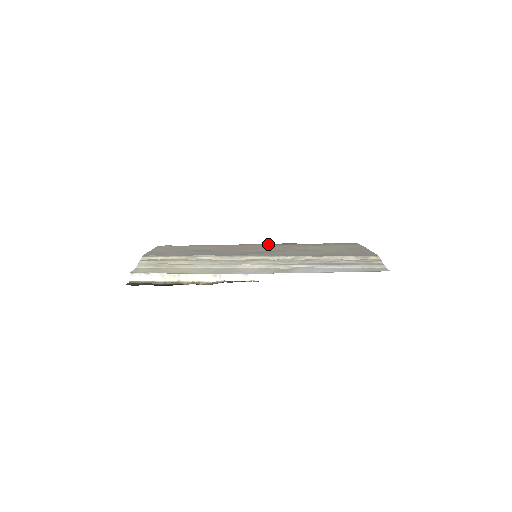
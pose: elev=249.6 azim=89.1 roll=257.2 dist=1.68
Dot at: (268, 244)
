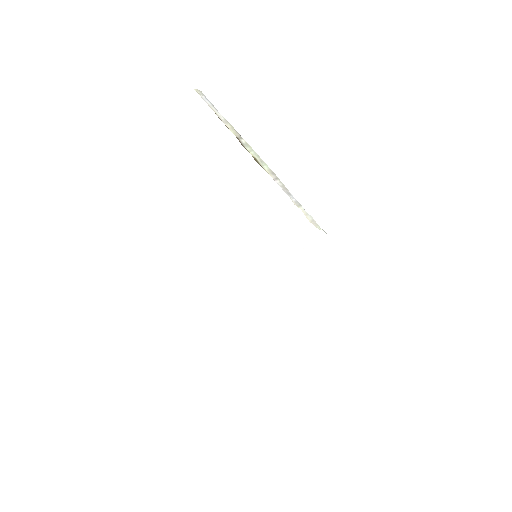
Dot at: occluded
